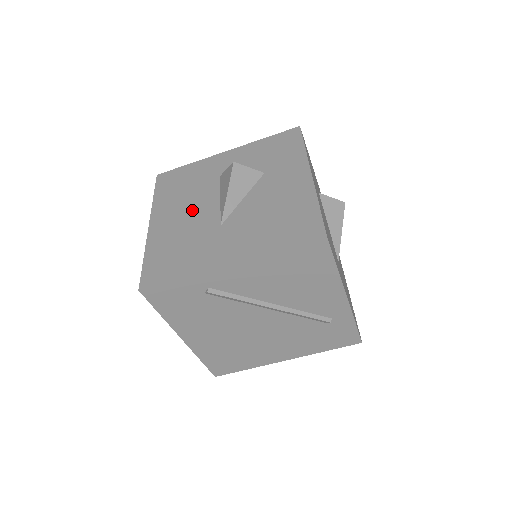
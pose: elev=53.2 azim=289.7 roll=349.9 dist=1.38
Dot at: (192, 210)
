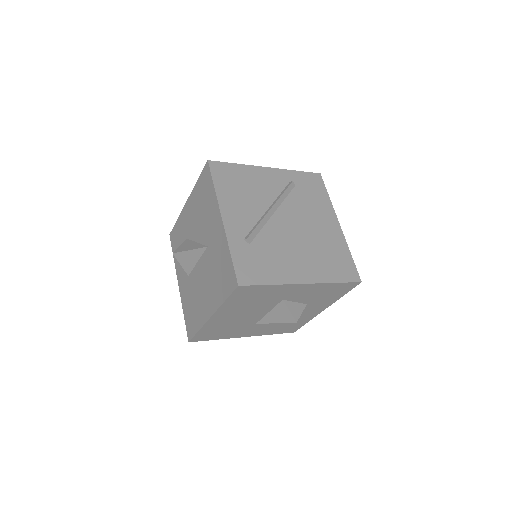
Dot at: (247, 315)
